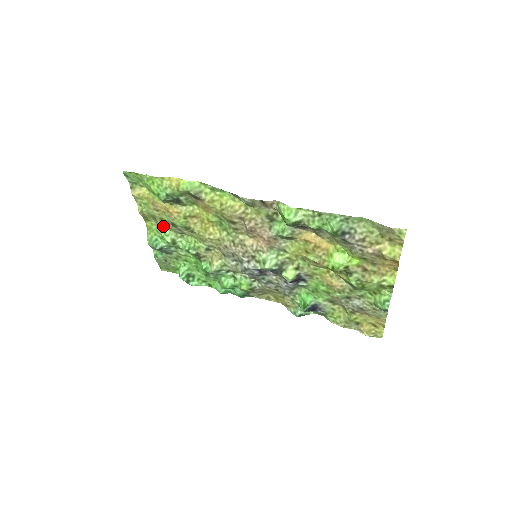
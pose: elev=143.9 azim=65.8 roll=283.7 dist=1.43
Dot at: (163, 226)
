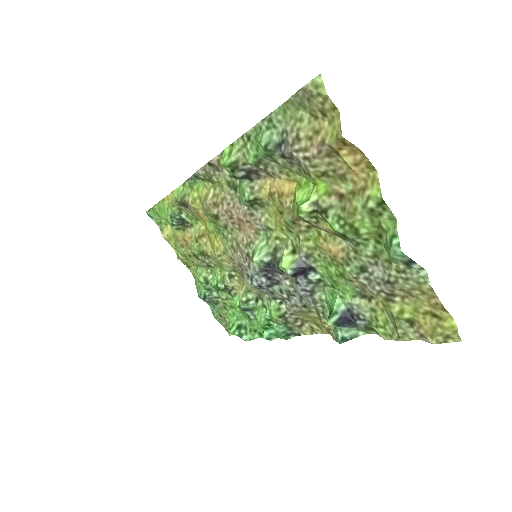
Dot at: (197, 266)
